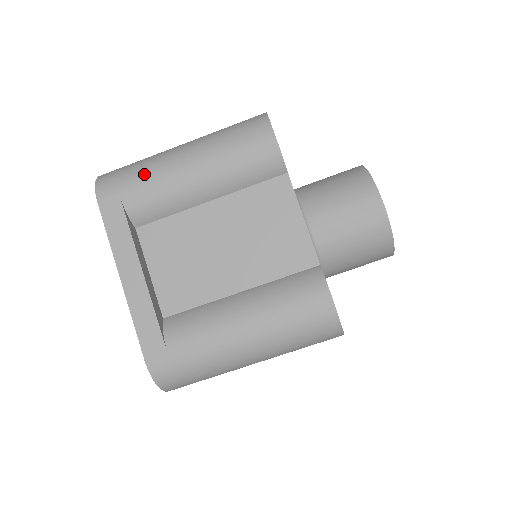
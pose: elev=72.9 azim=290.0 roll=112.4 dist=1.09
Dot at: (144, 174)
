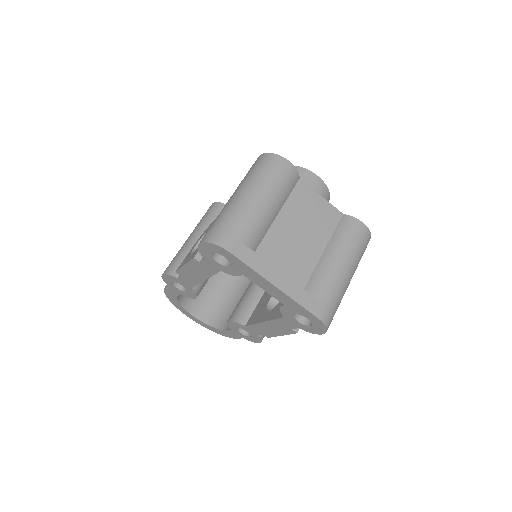
Dot at: (242, 220)
